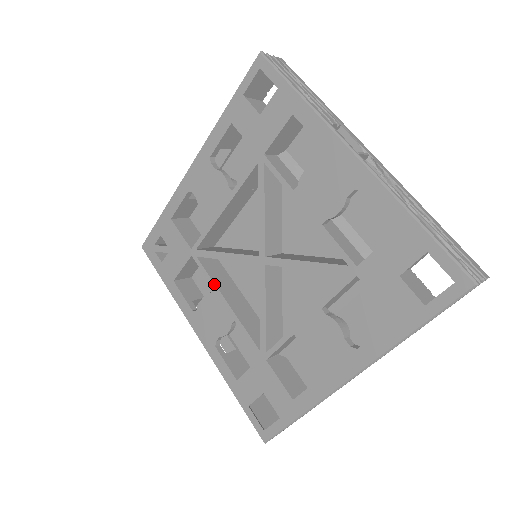
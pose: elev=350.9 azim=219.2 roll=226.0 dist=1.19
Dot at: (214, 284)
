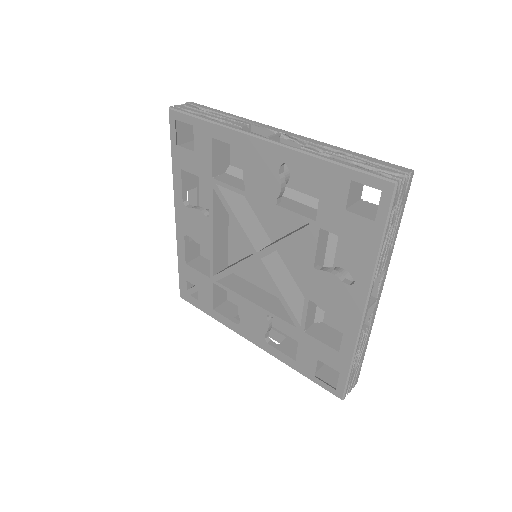
Dot at: (238, 295)
